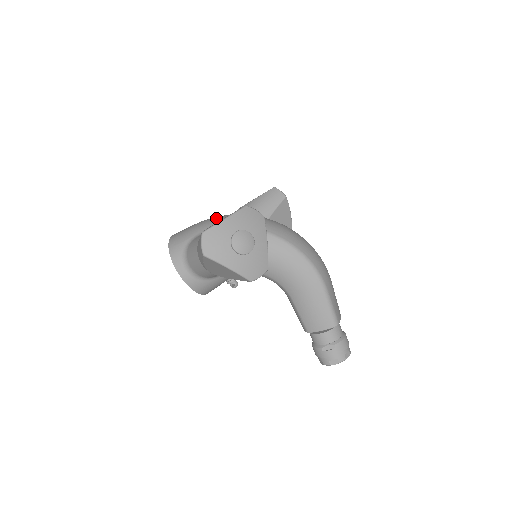
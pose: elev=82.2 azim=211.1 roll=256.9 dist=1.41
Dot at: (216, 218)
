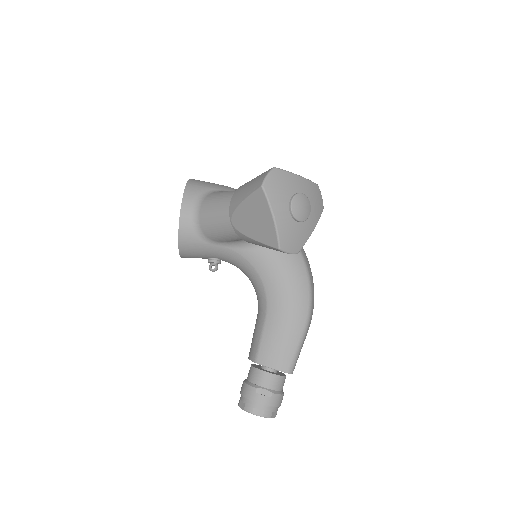
Dot at: occluded
